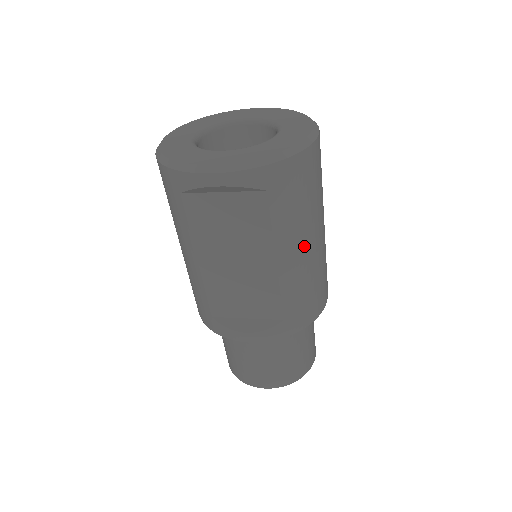
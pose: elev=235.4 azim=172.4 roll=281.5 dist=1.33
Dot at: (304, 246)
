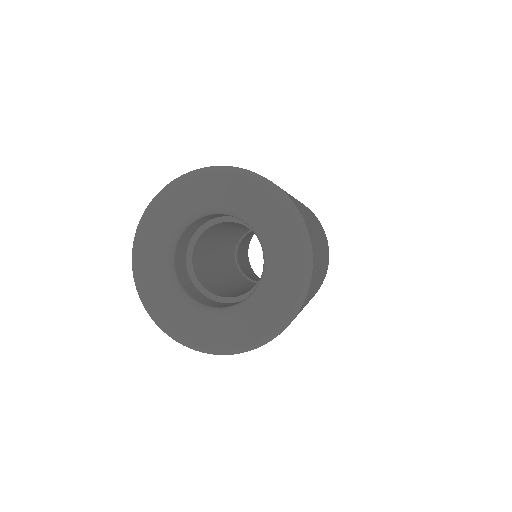
Dot at: occluded
